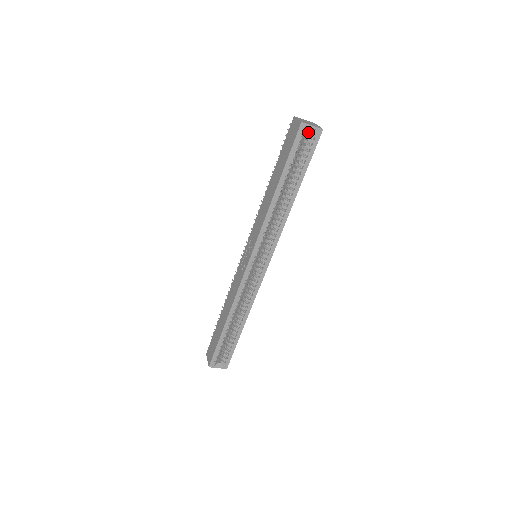
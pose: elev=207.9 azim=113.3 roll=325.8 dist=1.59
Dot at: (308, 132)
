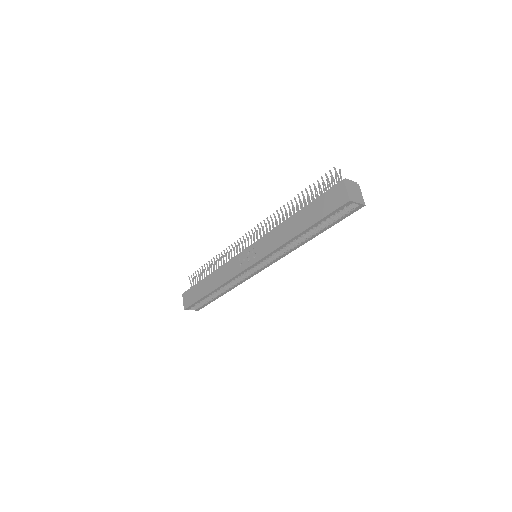
Dot at: occluded
